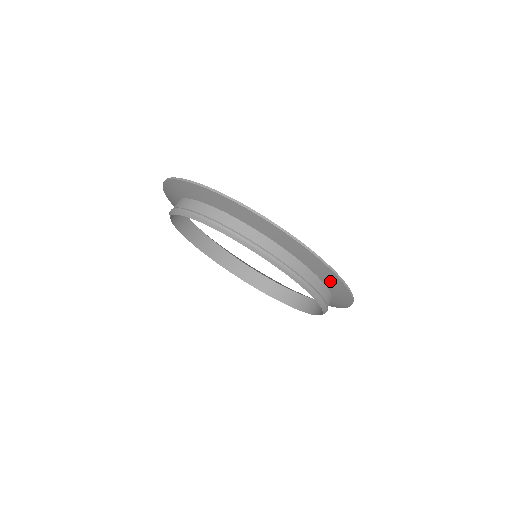
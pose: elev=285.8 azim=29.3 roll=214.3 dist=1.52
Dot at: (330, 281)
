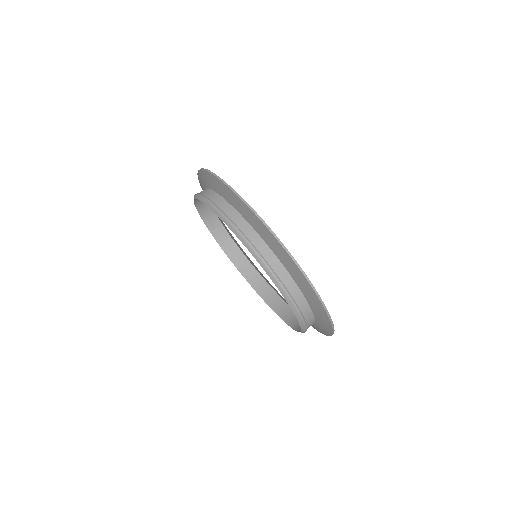
Dot at: (285, 260)
